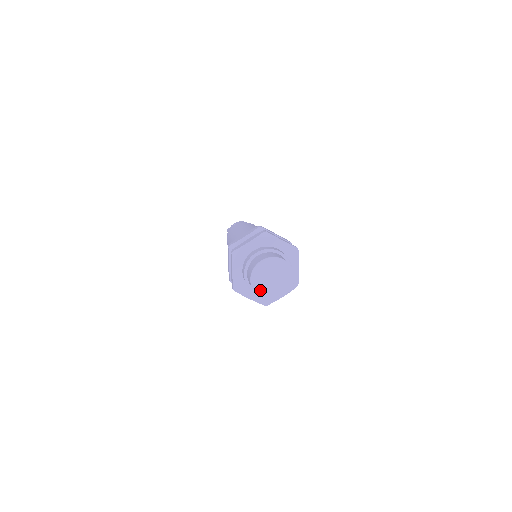
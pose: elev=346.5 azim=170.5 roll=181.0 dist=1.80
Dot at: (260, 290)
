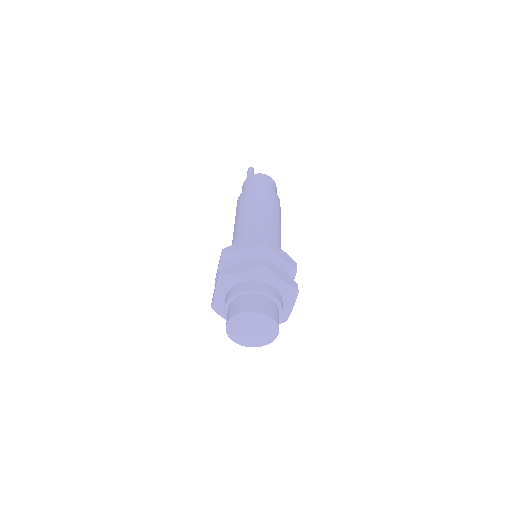
Dot at: (235, 336)
